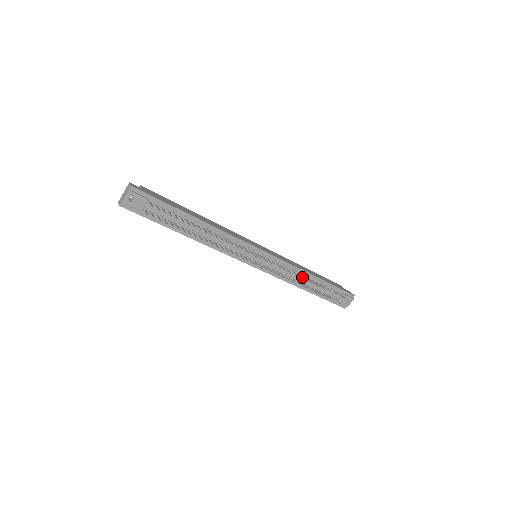
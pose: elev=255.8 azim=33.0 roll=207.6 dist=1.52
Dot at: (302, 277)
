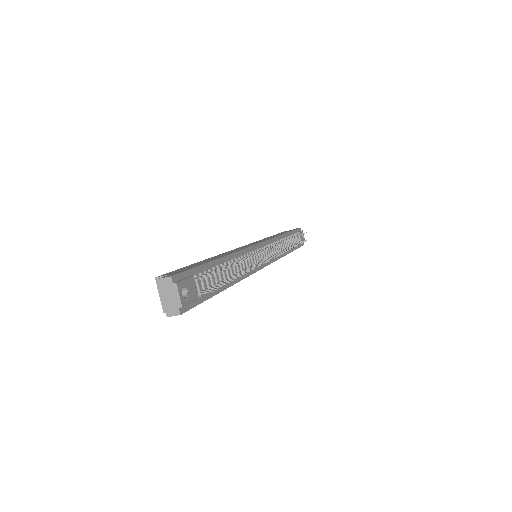
Dot at: occluded
